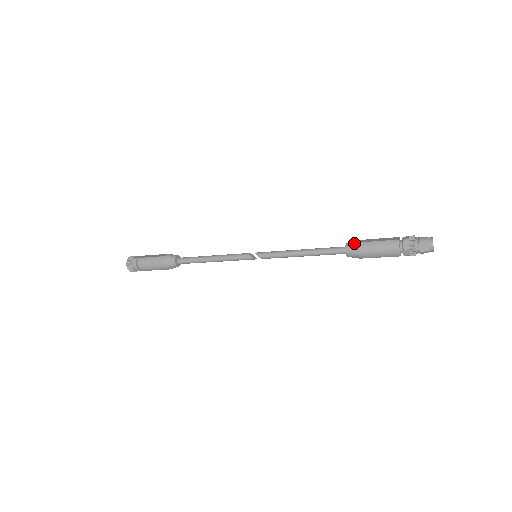
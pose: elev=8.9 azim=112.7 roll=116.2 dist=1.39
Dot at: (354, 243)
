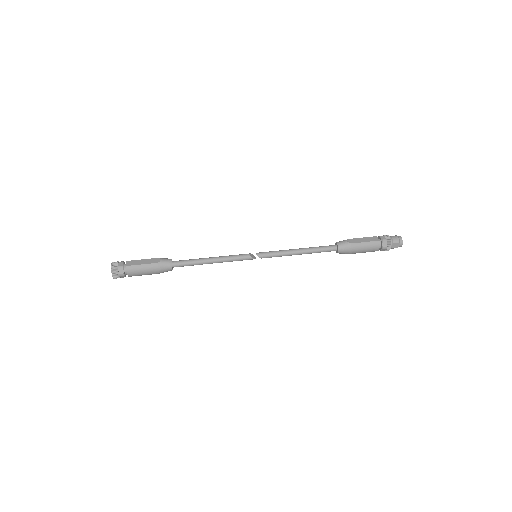
Dot at: (345, 244)
